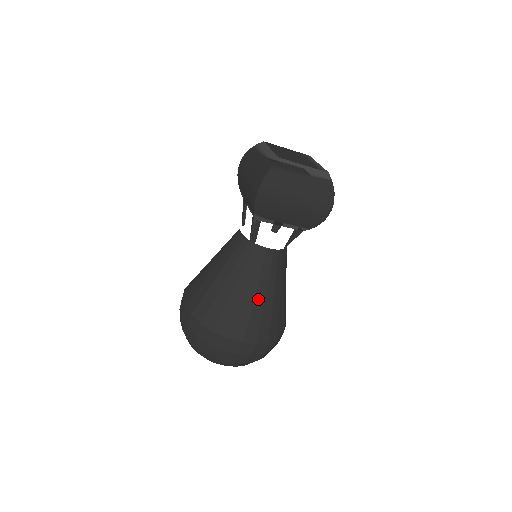
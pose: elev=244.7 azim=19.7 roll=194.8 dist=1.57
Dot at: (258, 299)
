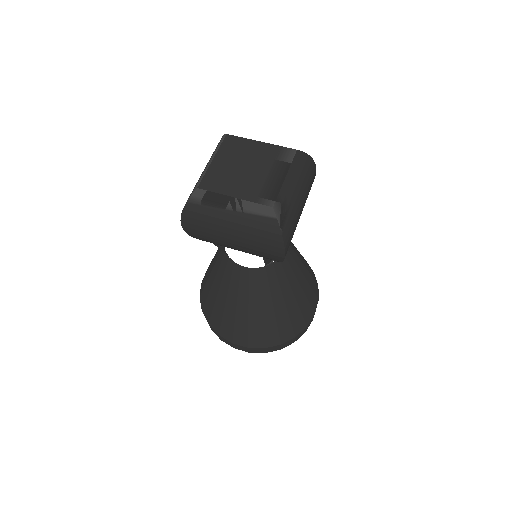
Dot at: (241, 311)
